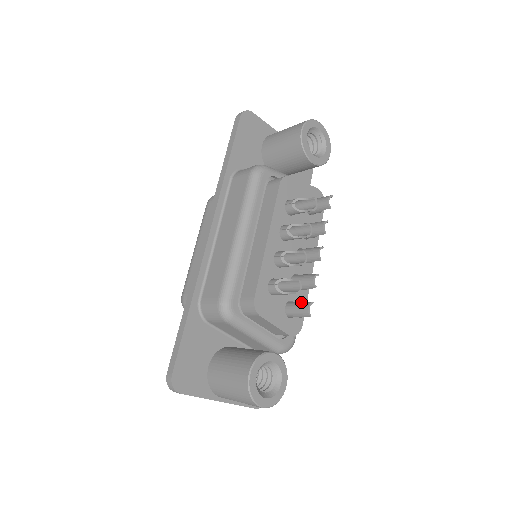
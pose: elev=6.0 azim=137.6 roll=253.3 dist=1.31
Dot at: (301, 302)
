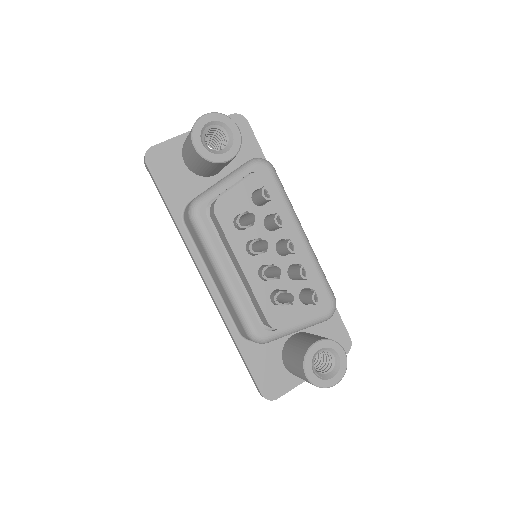
Dot at: (307, 294)
